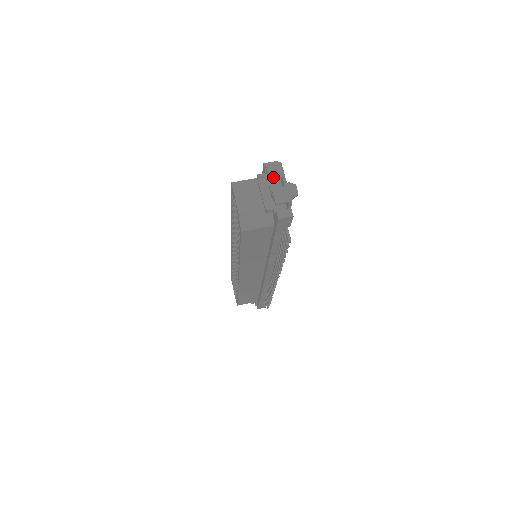
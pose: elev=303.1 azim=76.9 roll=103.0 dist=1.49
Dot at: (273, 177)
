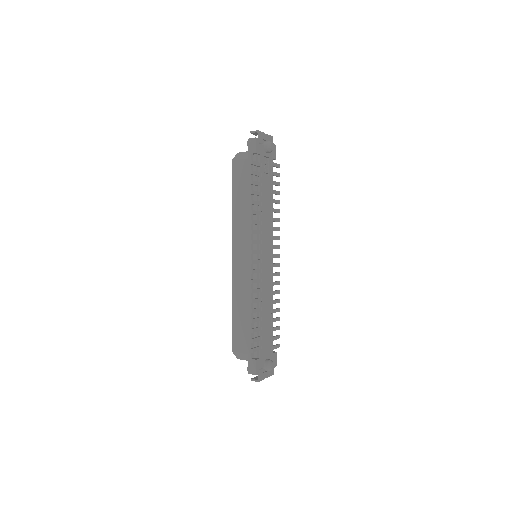
Dot at: occluded
